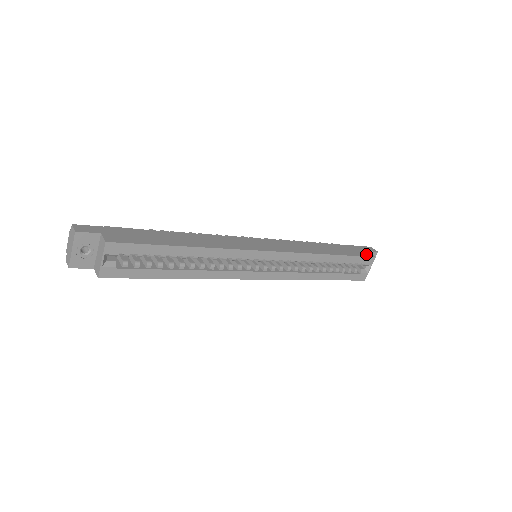
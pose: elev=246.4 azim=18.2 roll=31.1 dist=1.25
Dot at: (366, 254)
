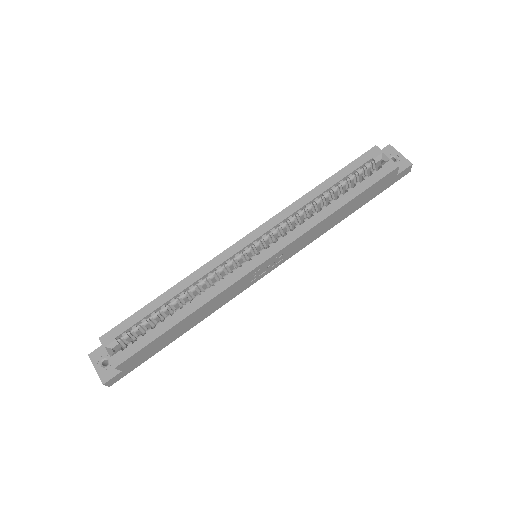
Dot at: occluded
